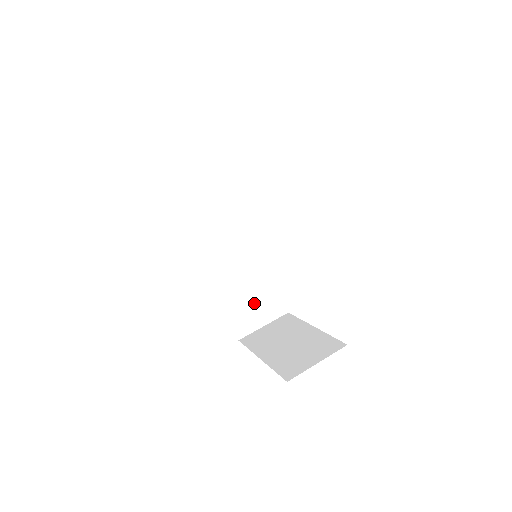
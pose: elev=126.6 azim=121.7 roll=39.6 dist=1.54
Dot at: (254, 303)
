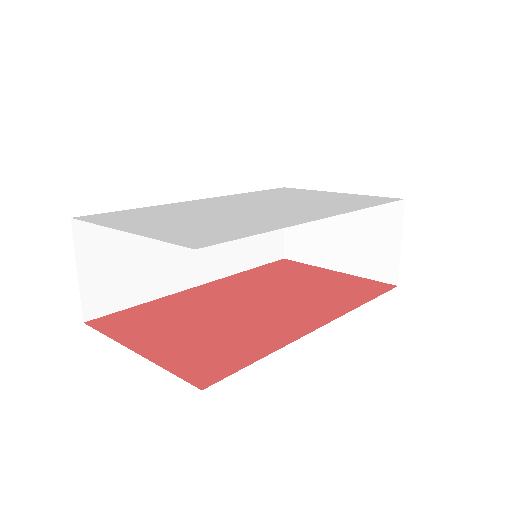
Dot at: occluded
